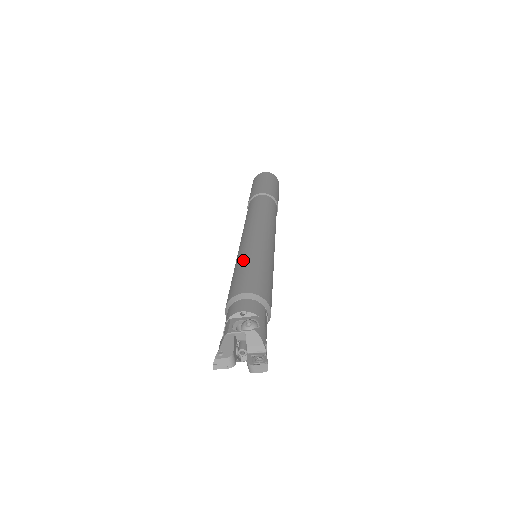
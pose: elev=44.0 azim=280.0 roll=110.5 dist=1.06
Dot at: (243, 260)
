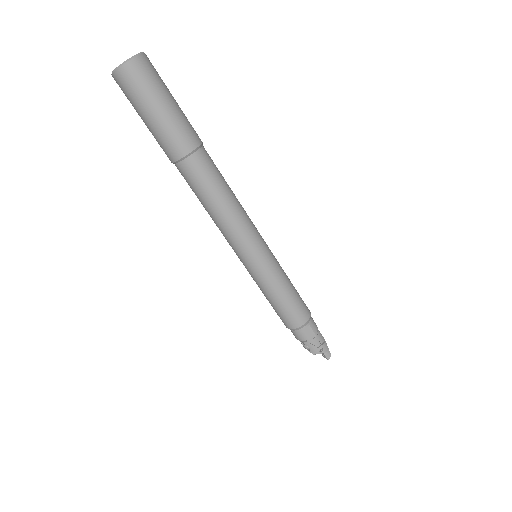
Dot at: occluded
